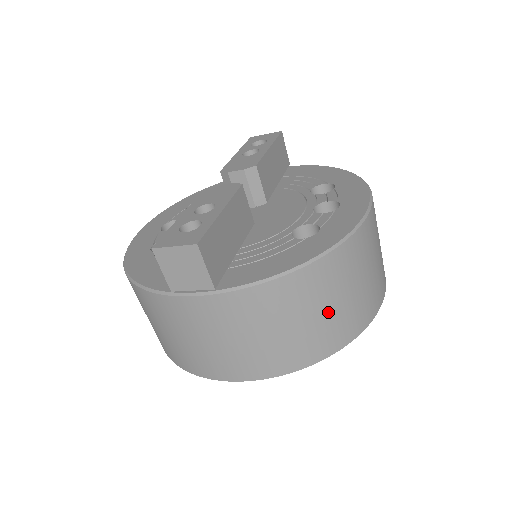
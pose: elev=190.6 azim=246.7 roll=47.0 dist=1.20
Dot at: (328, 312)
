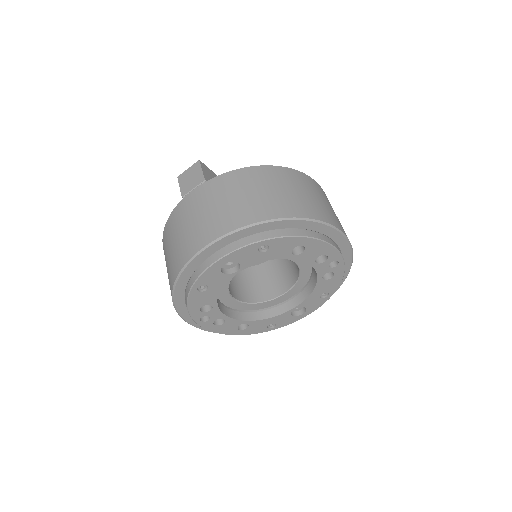
Dot at: (277, 192)
